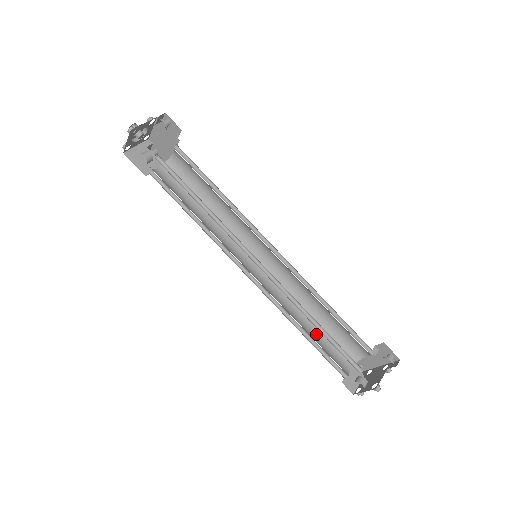
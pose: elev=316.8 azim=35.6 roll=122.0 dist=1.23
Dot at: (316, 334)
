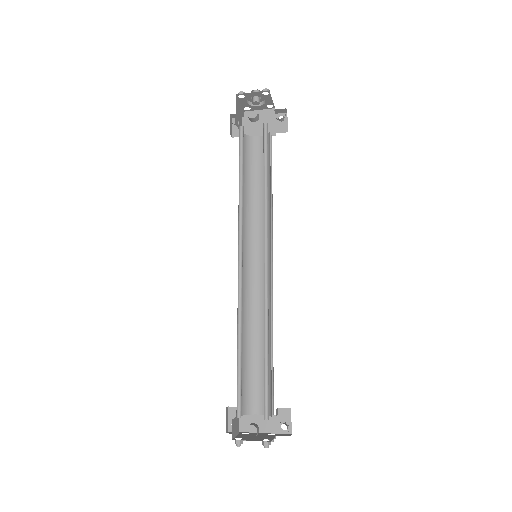
Dot at: occluded
